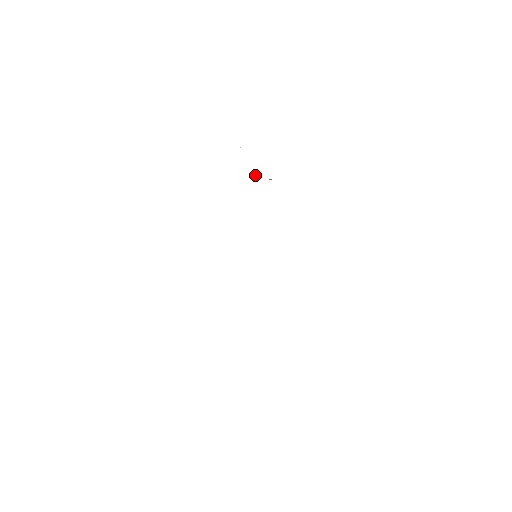
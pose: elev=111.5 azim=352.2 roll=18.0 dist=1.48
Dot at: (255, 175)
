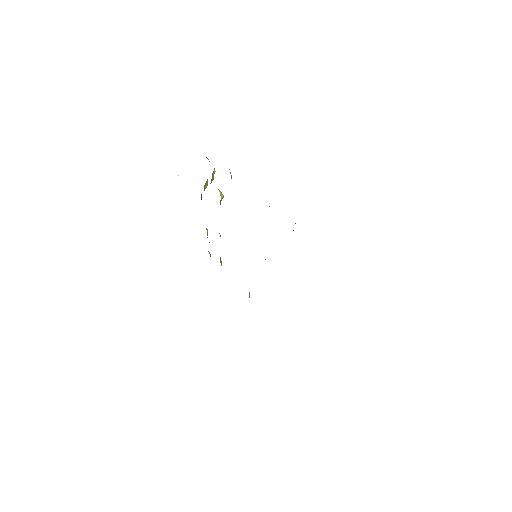
Dot at: (205, 183)
